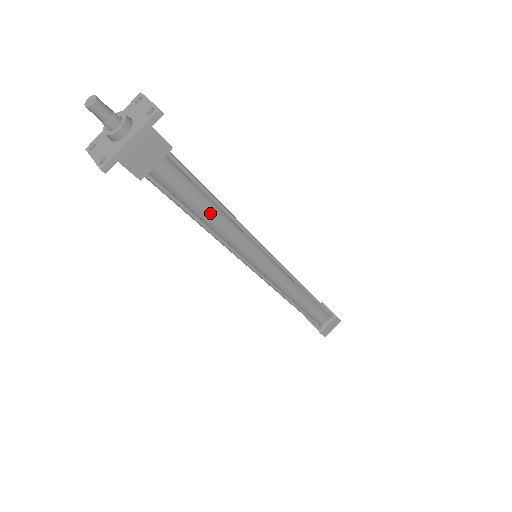
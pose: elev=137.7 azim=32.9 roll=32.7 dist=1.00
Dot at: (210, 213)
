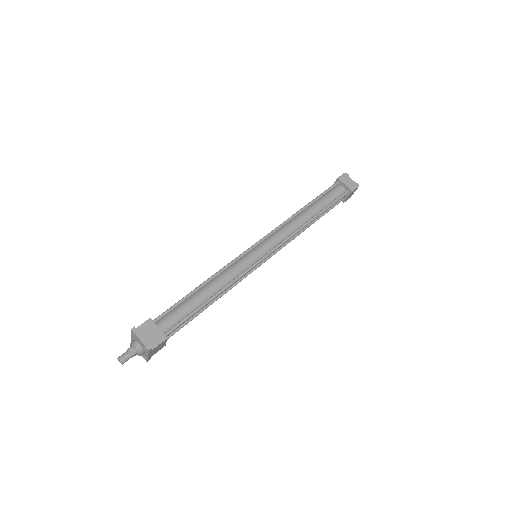
Dot at: occluded
